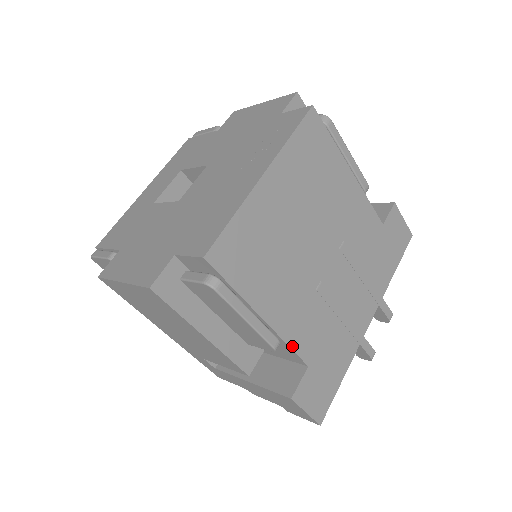
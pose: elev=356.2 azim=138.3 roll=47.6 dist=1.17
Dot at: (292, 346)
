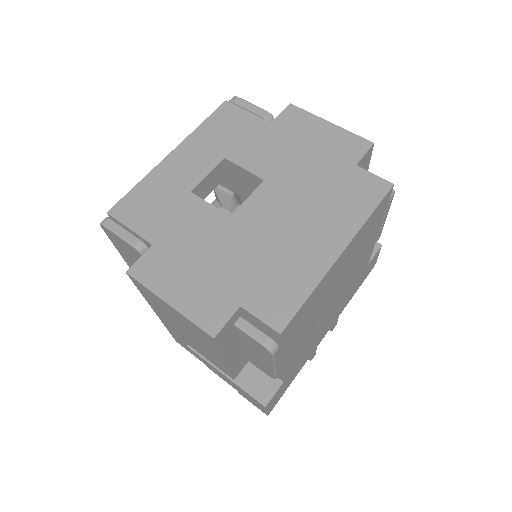
Dot at: (284, 372)
